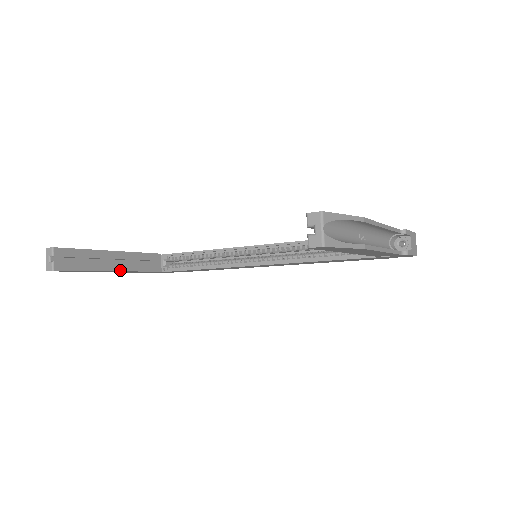
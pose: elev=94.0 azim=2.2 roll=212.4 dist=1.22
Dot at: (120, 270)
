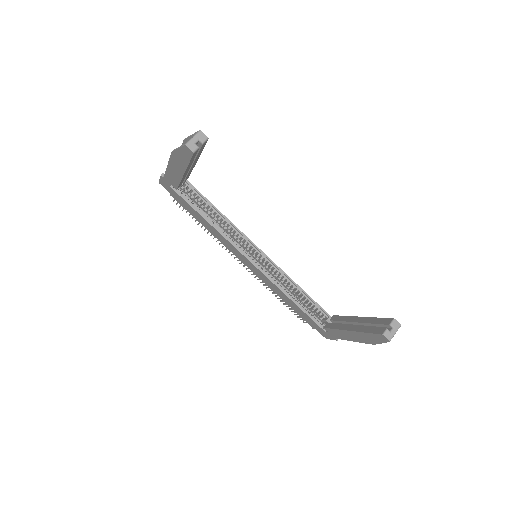
Dot at: (184, 175)
